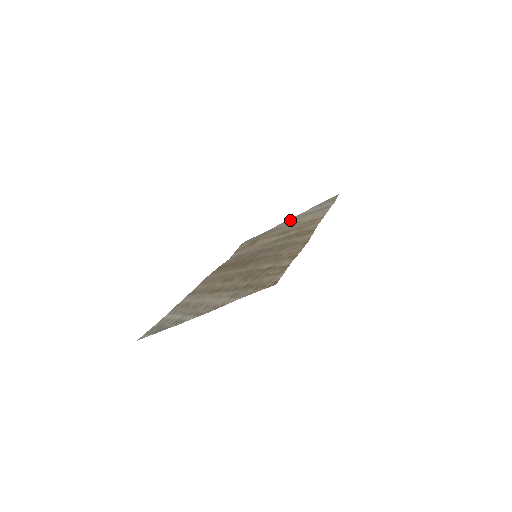
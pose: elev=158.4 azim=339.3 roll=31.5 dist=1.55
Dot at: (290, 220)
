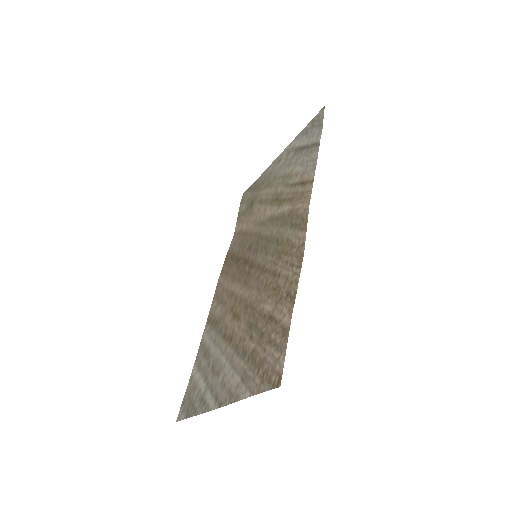
Dot at: (280, 159)
